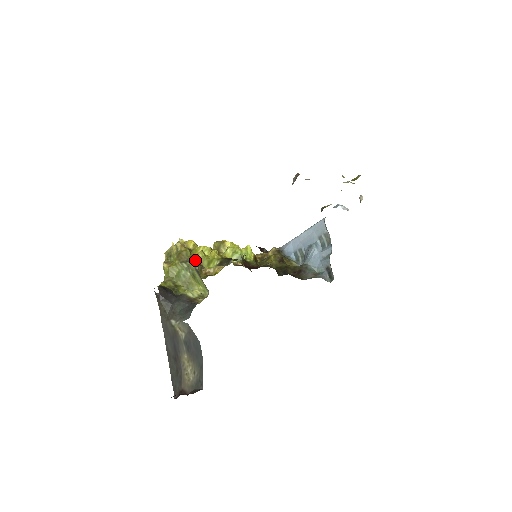
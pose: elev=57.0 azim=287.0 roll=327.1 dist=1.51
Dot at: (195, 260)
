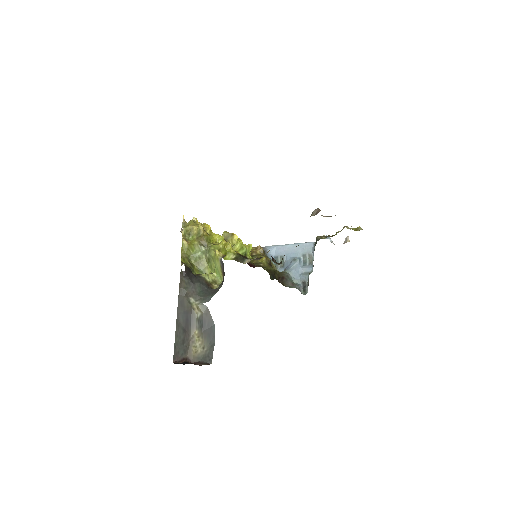
Dot at: (216, 249)
